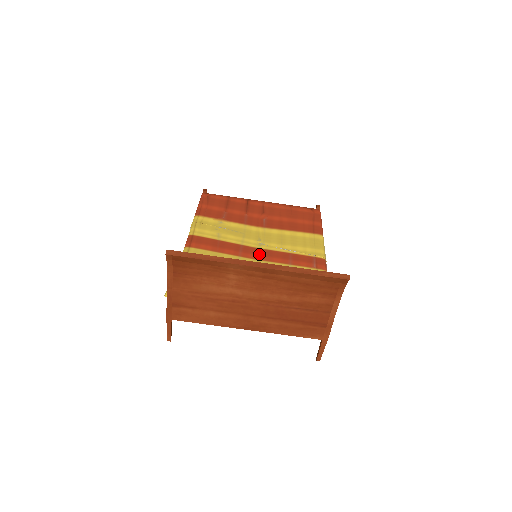
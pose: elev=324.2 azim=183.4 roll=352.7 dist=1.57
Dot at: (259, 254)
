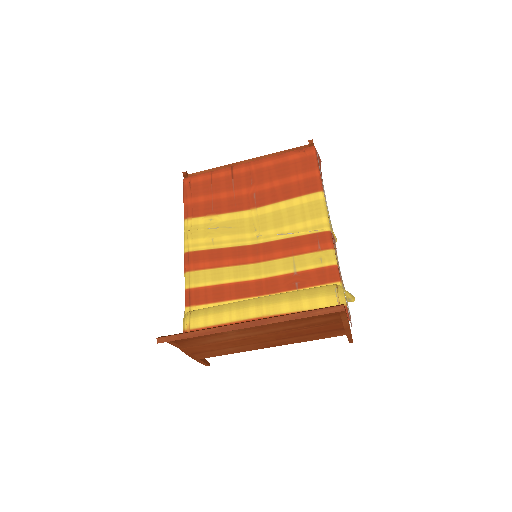
Dot at: (258, 253)
